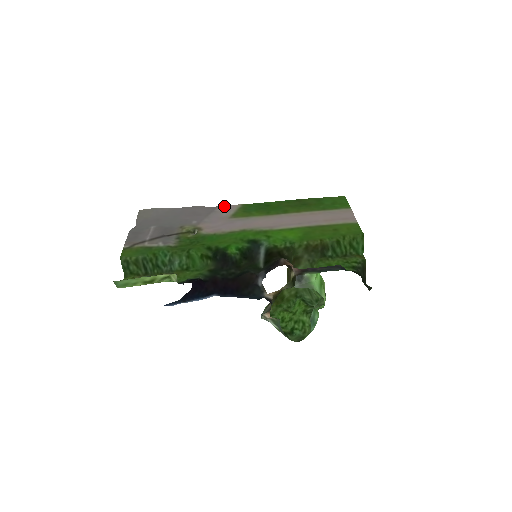
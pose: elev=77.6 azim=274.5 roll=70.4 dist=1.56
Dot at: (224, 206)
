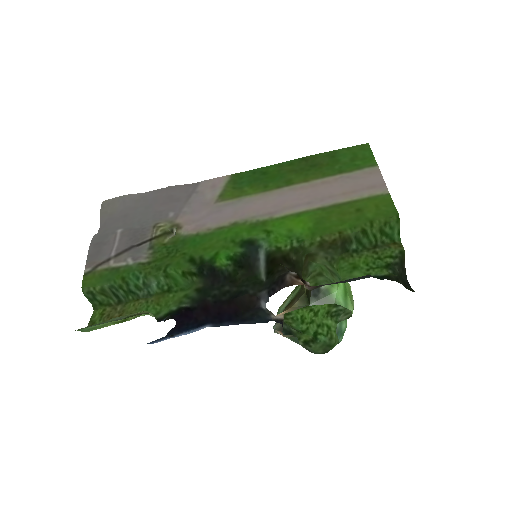
Dot at: (208, 181)
